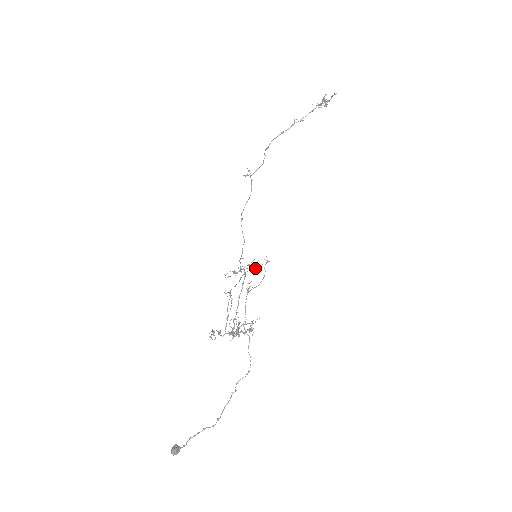
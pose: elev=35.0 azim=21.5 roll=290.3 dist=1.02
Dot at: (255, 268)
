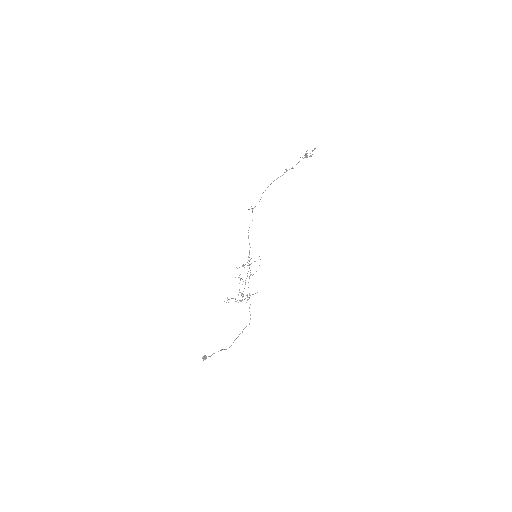
Dot at: occluded
